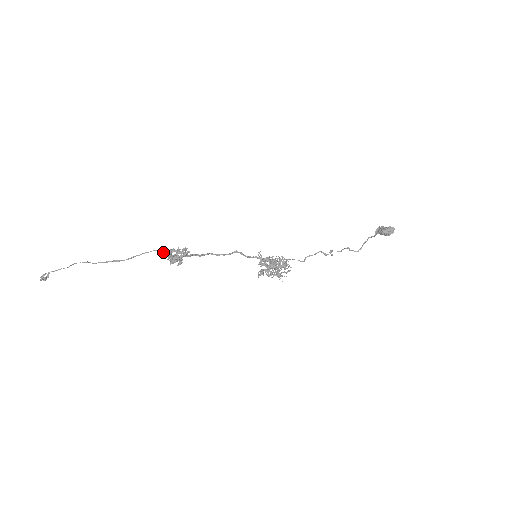
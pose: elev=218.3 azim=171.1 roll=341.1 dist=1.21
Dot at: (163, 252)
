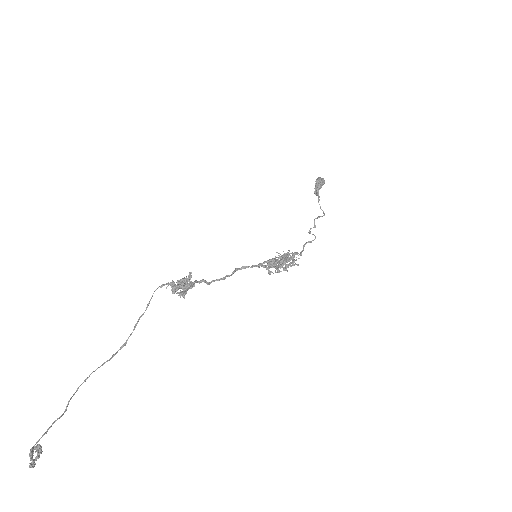
Dot at: occluded
